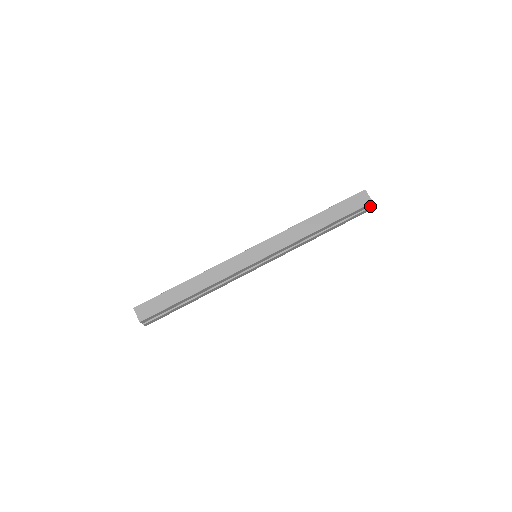
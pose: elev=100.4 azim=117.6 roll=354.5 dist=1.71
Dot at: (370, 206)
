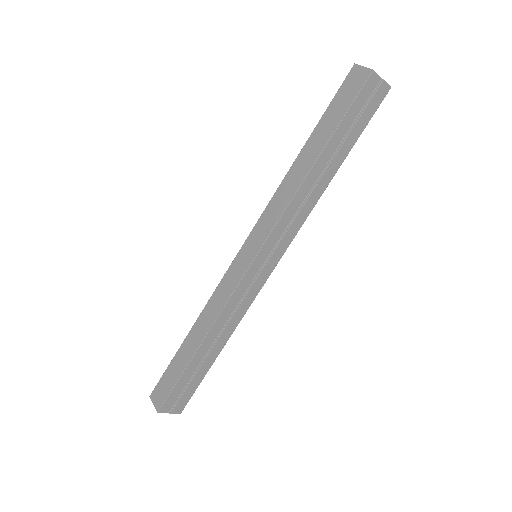
Dot at: (380, 80)
